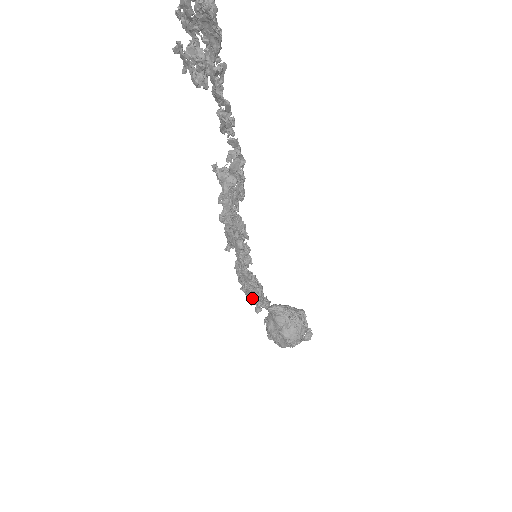
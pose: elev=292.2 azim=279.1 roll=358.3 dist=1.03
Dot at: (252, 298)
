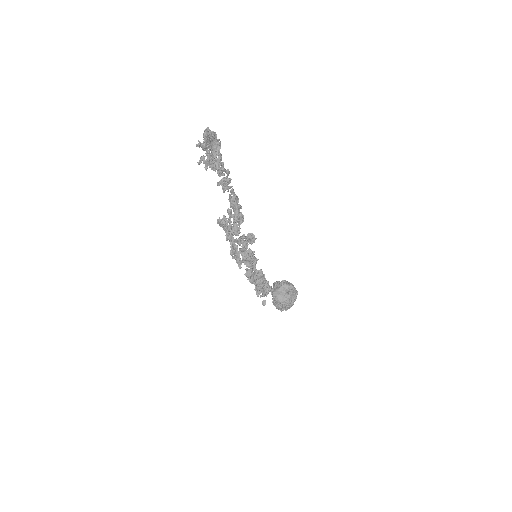
Dot at: (265, 286)
